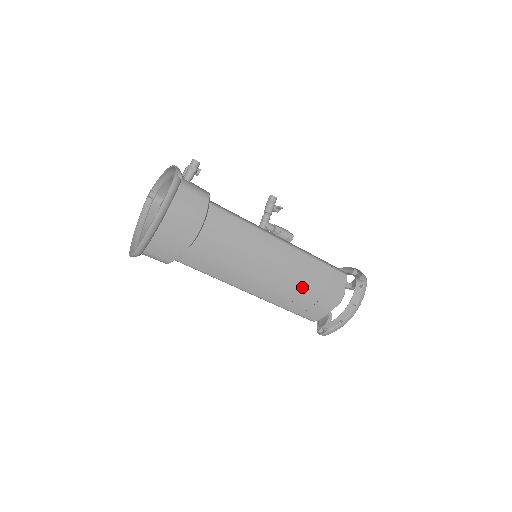
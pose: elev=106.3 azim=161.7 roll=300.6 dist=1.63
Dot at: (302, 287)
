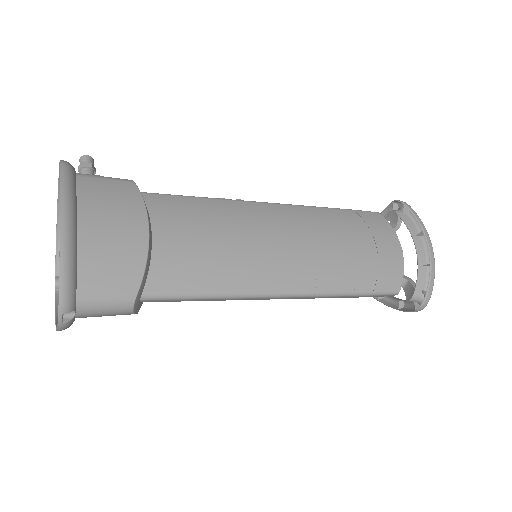
Dot at: (344, 245)
